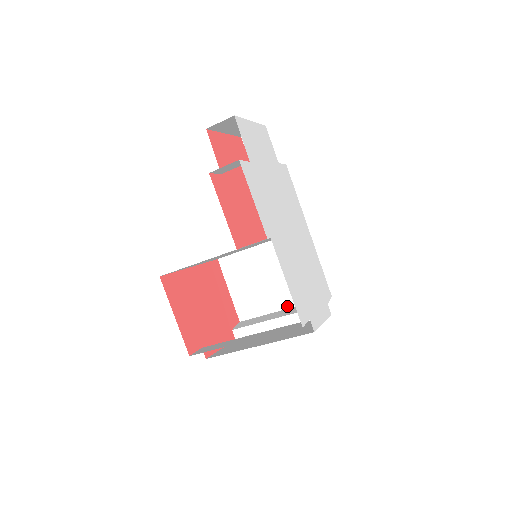
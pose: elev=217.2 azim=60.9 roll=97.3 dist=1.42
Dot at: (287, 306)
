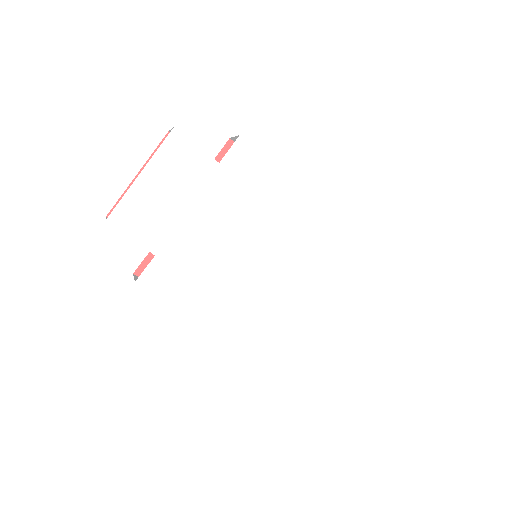
Dot at: occluded
